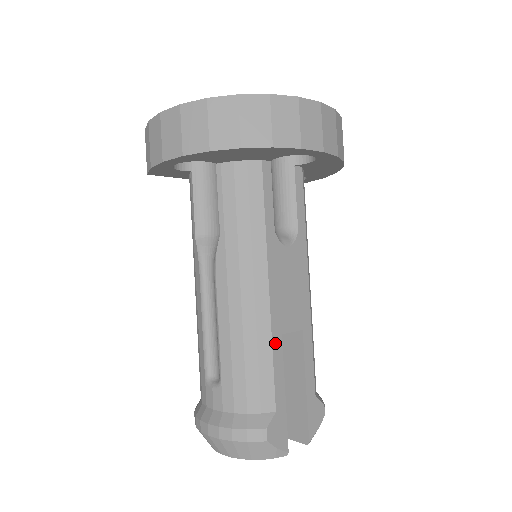
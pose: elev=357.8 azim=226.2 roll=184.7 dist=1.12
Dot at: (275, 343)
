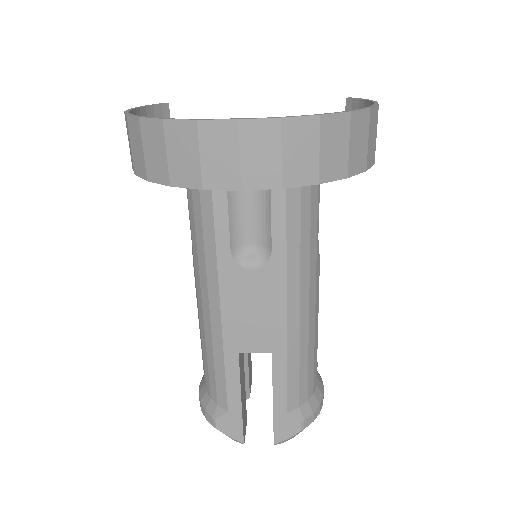
Dot at: (228, 358)
